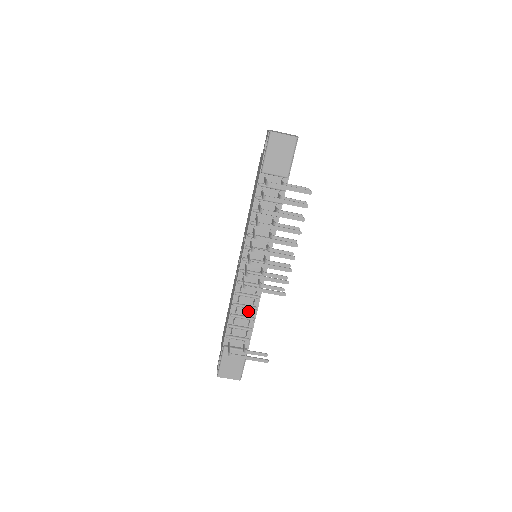
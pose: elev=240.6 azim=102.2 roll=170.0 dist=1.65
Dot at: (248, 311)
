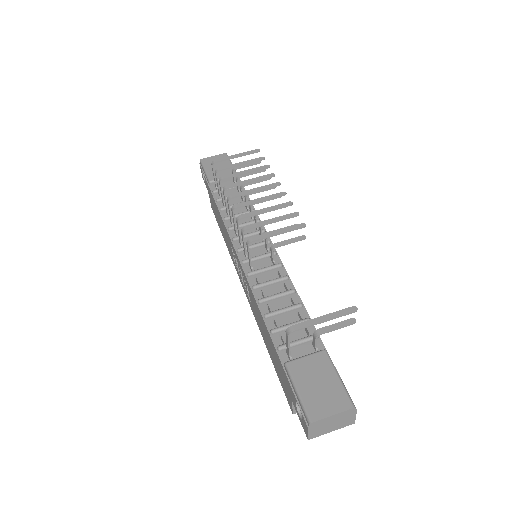
Dot at: (286, 301)
